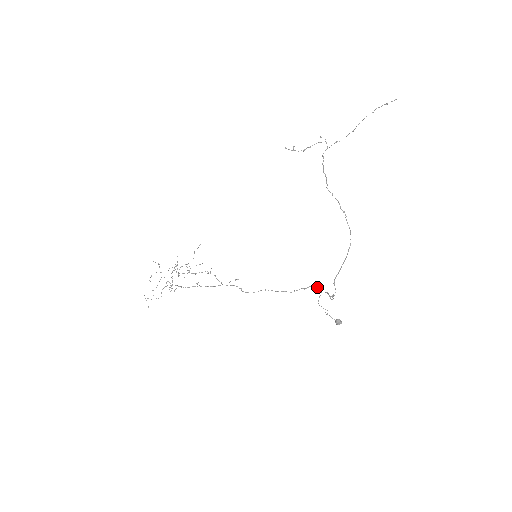
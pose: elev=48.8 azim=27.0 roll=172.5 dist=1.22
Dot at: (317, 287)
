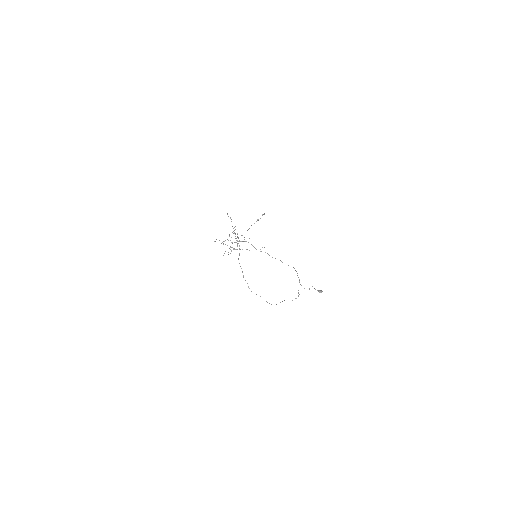
Dot at: occluded
